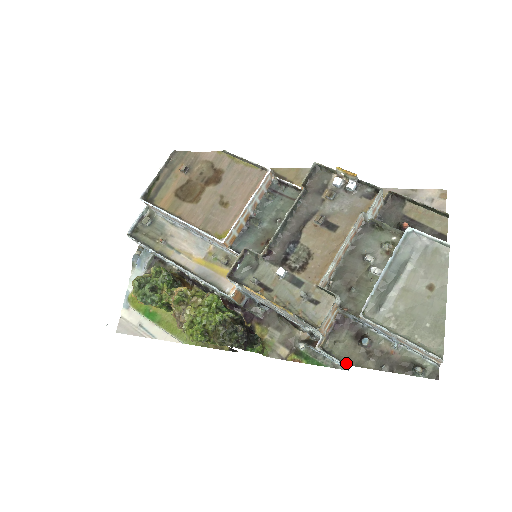
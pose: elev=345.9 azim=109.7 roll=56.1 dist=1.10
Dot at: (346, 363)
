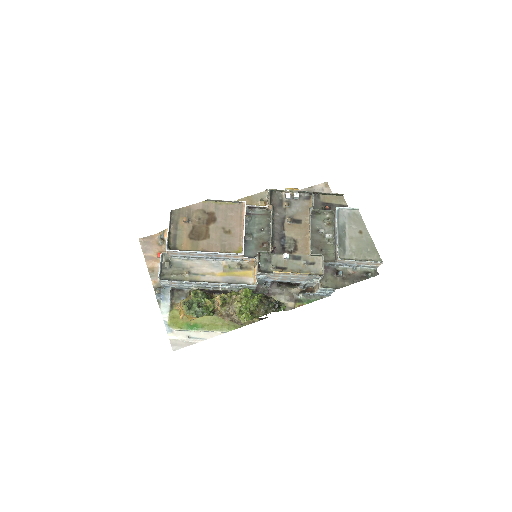
Dot at: (337, 288)
